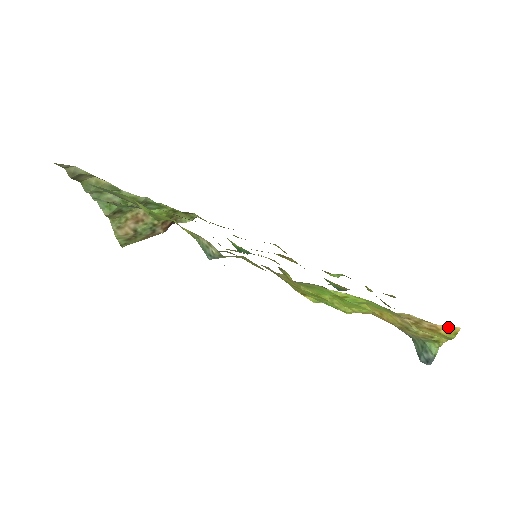
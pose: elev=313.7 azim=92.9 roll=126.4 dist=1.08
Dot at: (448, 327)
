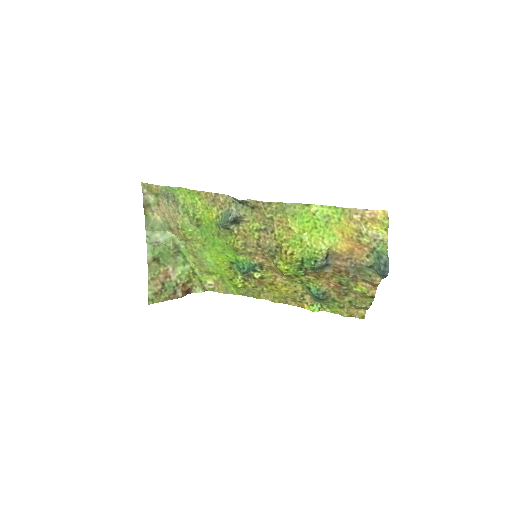
Dot at: (380, 211)
